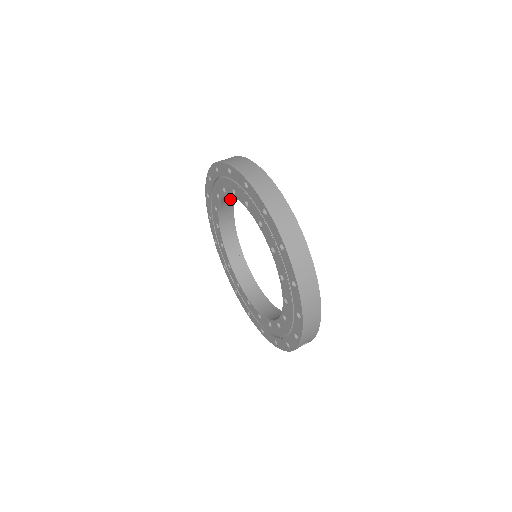
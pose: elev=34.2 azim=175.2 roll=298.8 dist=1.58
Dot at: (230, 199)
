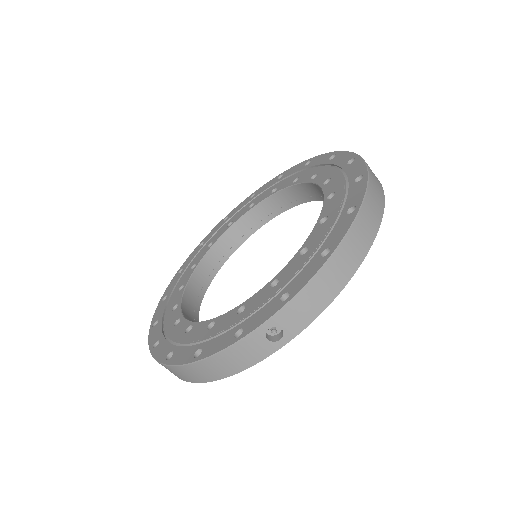
Dot at: (257, 221)
